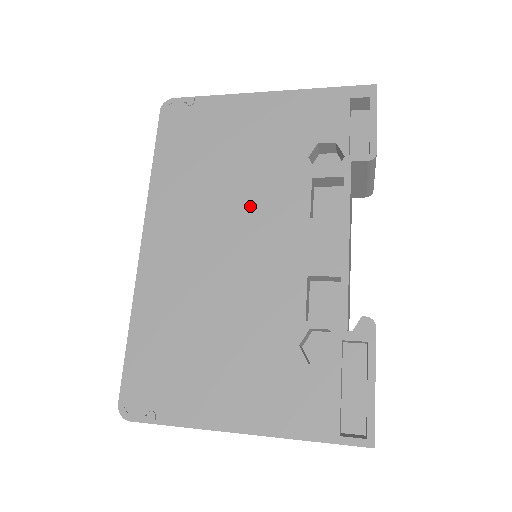
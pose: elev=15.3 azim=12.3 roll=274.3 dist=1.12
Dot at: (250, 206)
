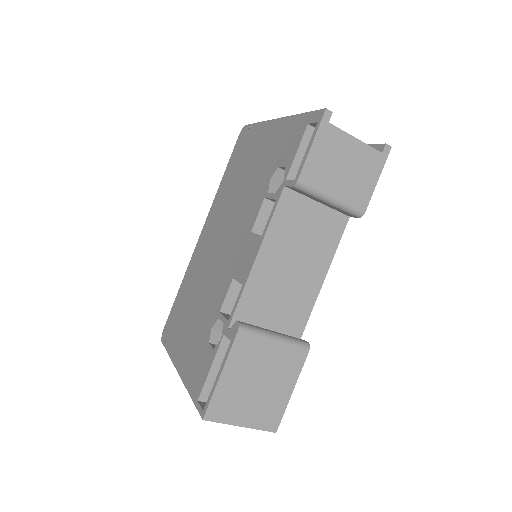
Dot at: (237, 216)
